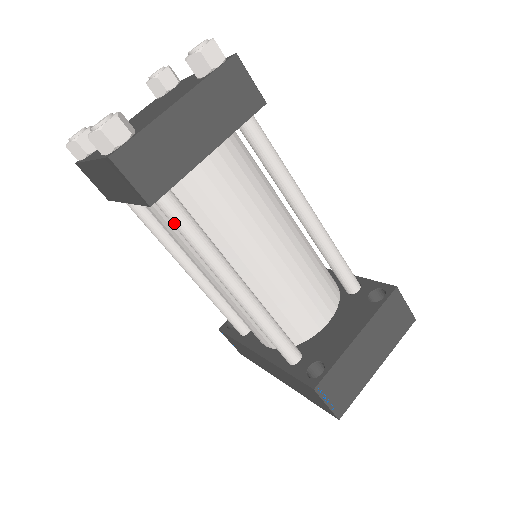
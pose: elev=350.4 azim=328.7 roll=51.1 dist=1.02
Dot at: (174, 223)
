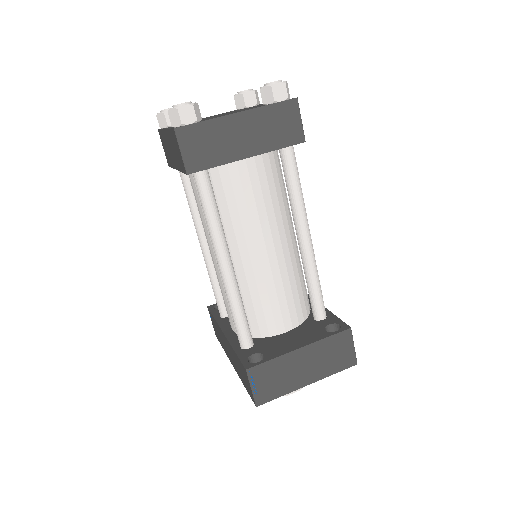
Dot at: (200, 195)
